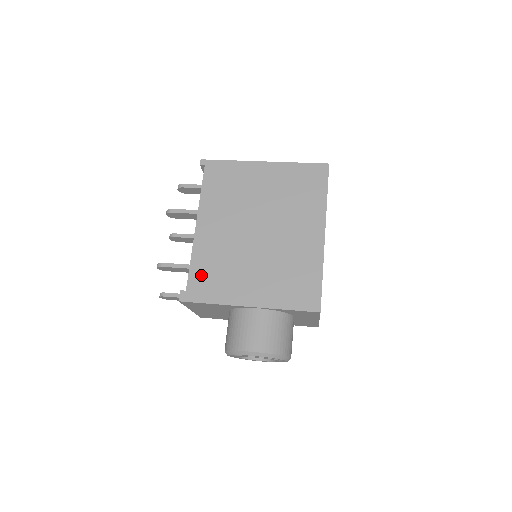
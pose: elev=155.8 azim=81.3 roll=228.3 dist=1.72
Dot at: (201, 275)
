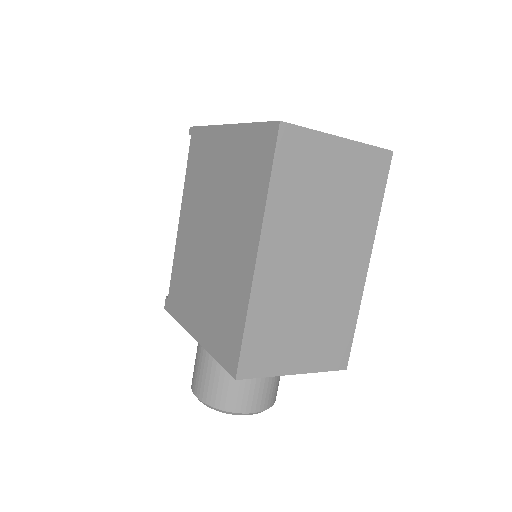
Dot at: (176, 284)
